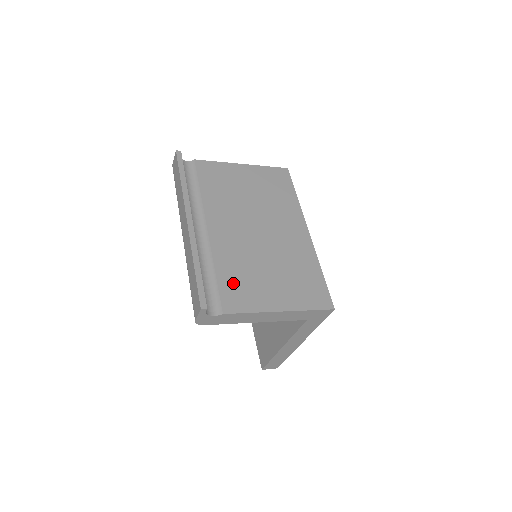
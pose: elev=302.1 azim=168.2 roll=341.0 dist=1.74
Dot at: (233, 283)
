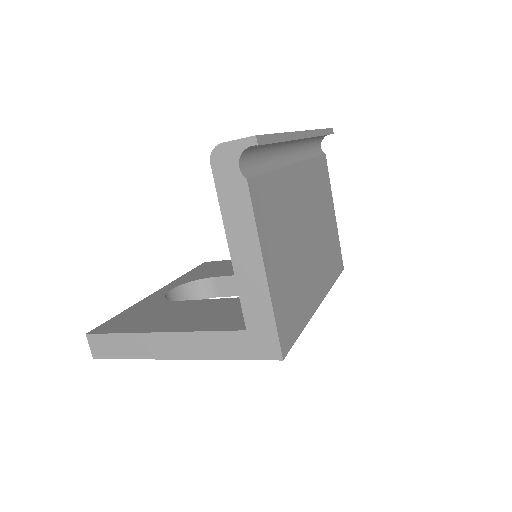
Dot at: (271, 196)
